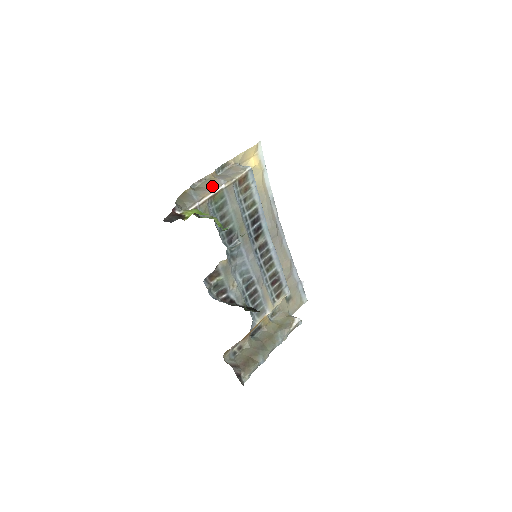
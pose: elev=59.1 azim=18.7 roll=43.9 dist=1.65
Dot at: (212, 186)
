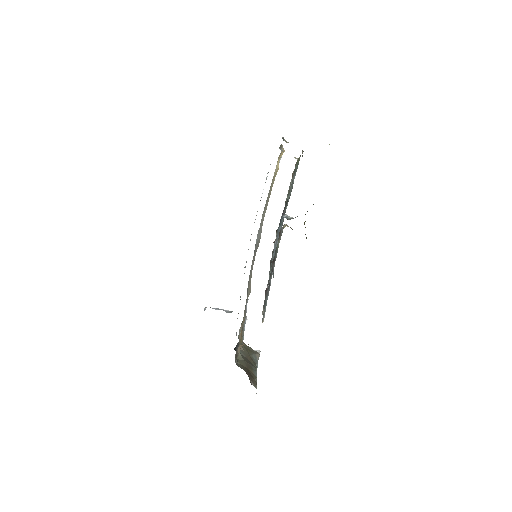
Dot at: occluded
